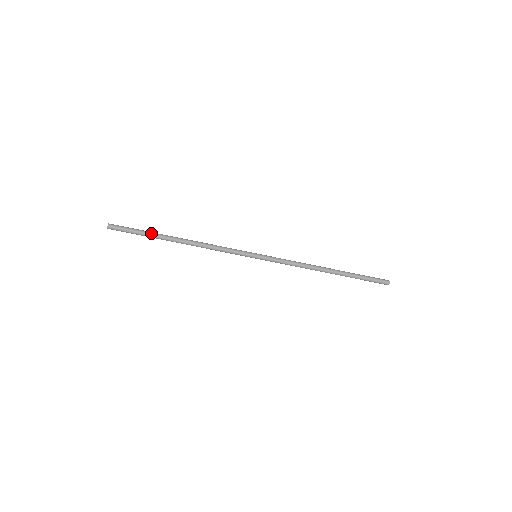
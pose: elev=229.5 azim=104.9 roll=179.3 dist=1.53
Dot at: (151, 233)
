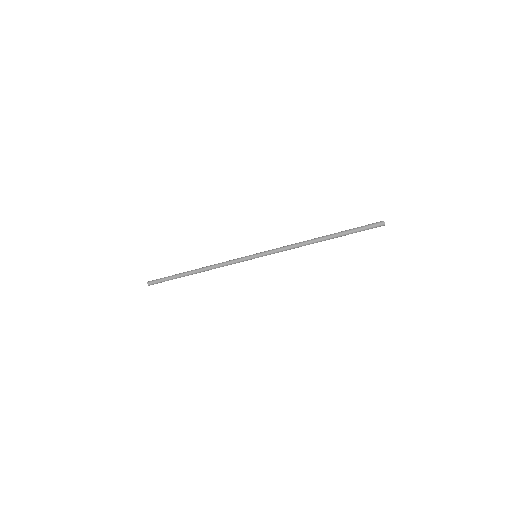
Dot at: (175, 275)
